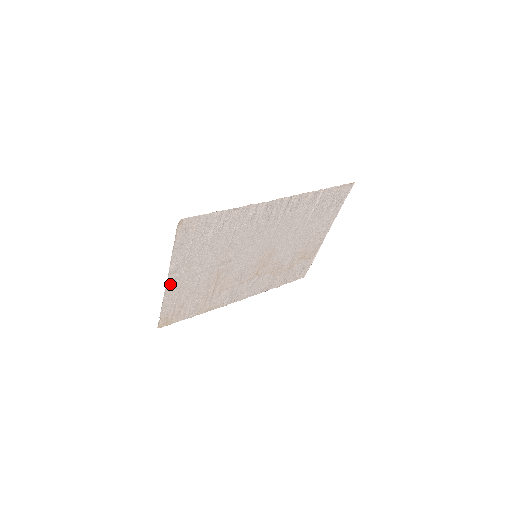
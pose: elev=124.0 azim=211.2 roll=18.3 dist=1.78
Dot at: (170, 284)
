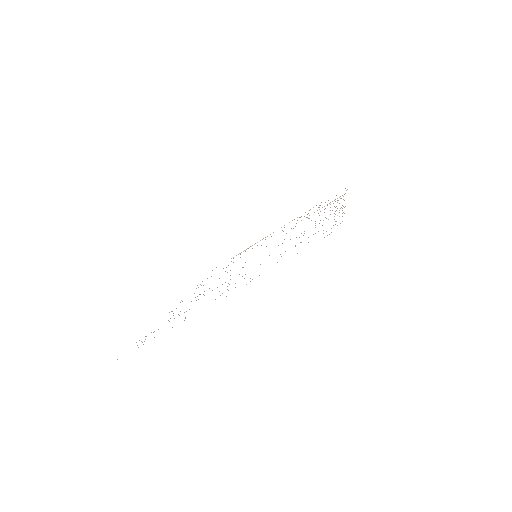
Dot at: occluded
